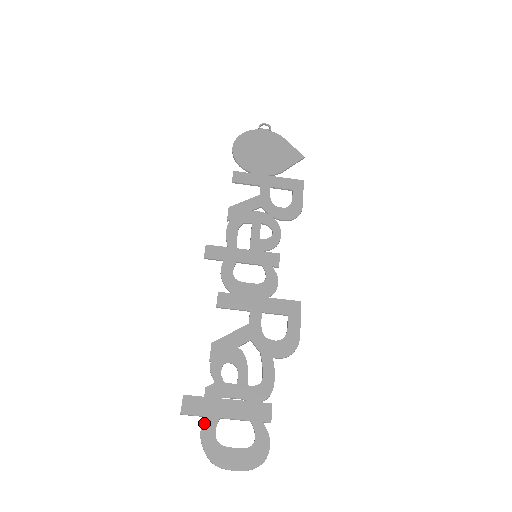
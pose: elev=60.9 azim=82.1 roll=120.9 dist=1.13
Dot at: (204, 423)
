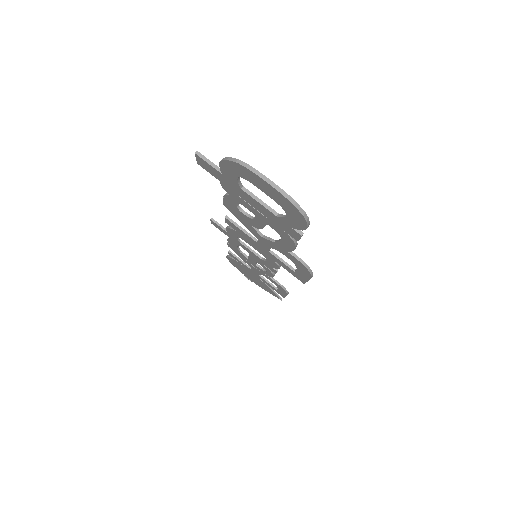
Dot at: (225, 169)
